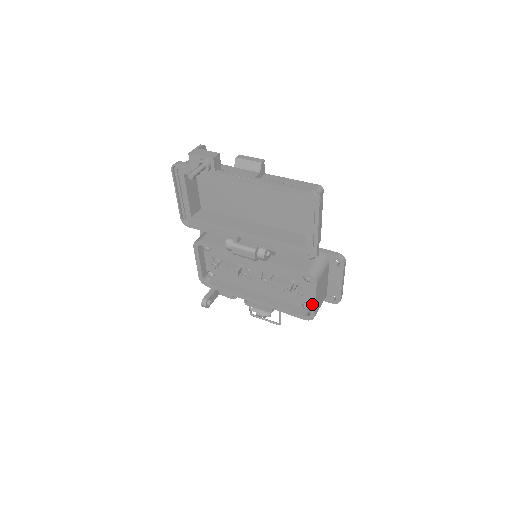
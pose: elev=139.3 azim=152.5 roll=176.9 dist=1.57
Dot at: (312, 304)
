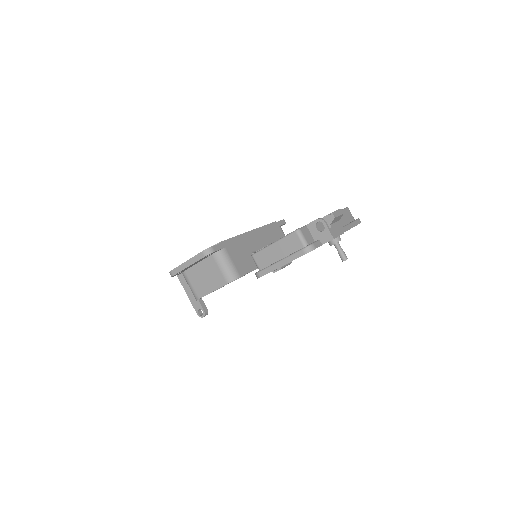
Dot at: occluded
